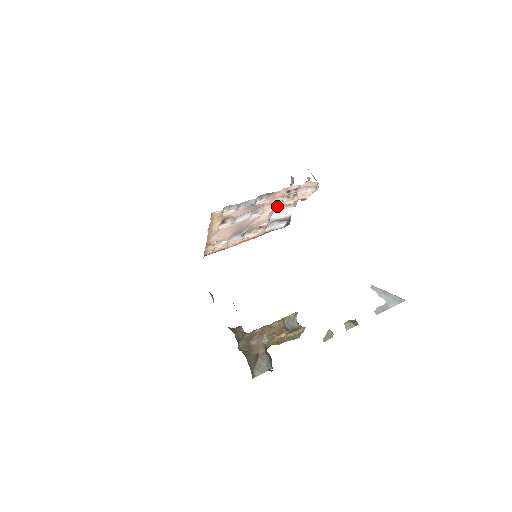
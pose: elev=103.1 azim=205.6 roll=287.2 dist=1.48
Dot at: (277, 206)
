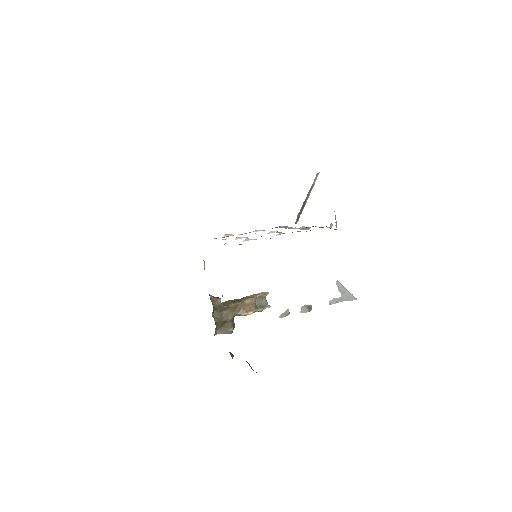
Dot at: occluded
